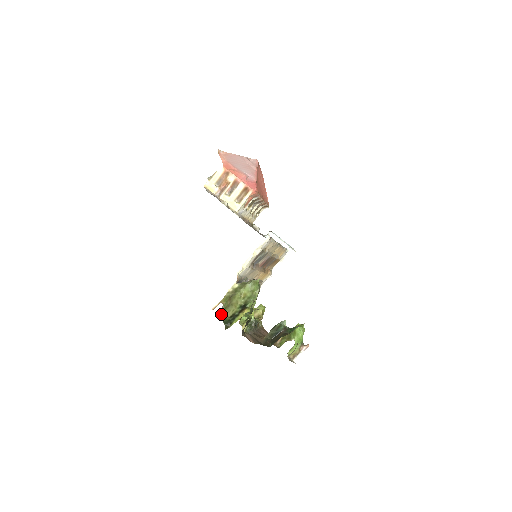
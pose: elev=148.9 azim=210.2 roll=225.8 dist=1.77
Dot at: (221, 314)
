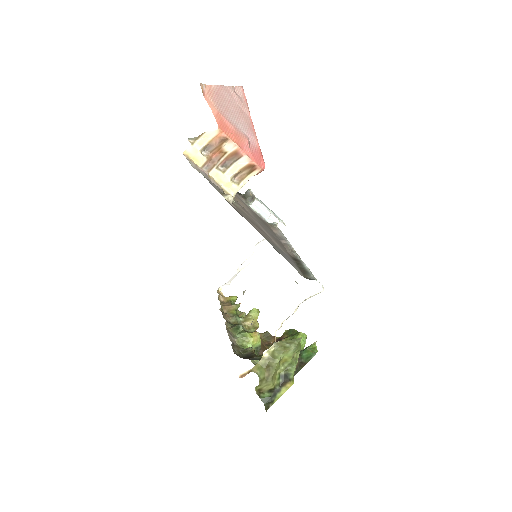
Dot at: (255, 387)
